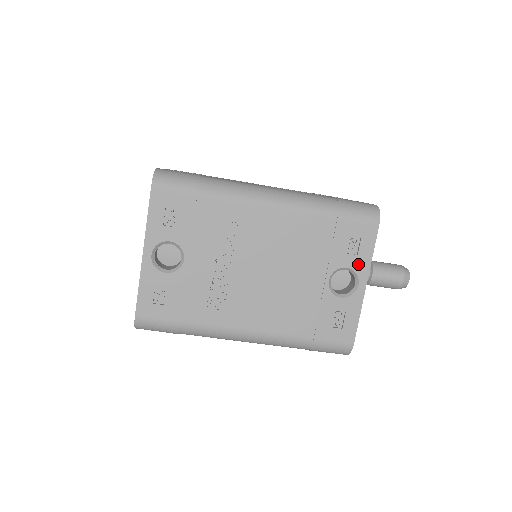
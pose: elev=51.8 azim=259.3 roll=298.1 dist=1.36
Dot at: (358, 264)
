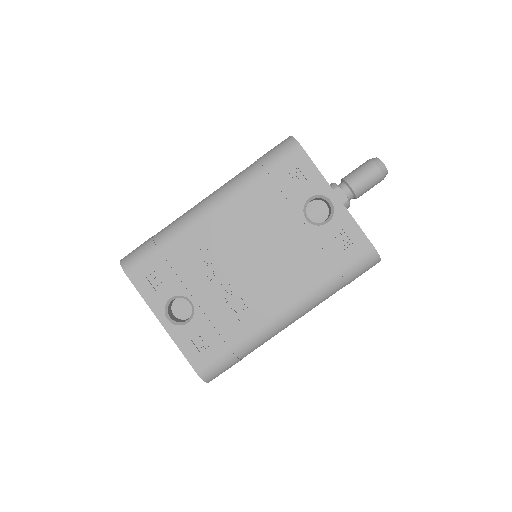
Dot at: (315, 187)
